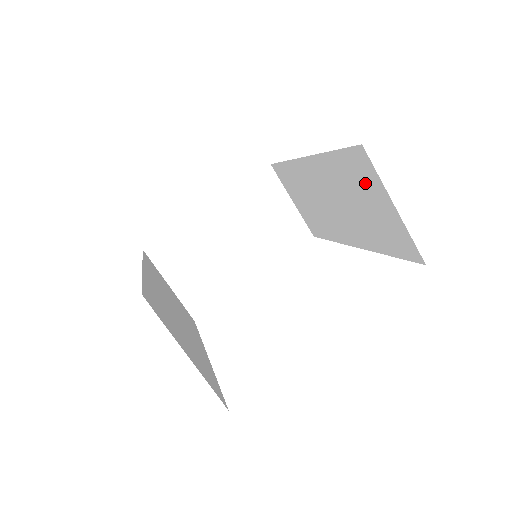
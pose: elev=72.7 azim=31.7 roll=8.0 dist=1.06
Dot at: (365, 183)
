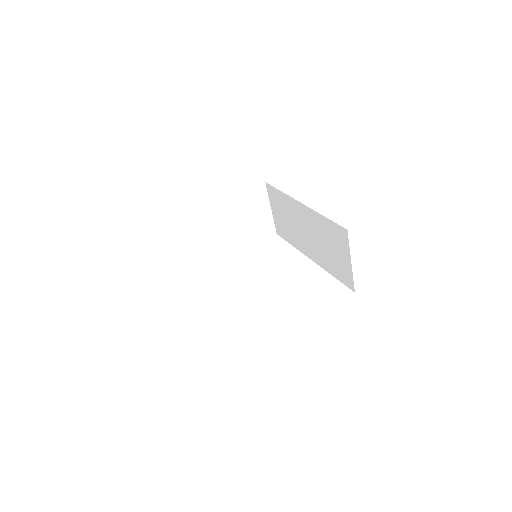
Dot at: (338, 242)
